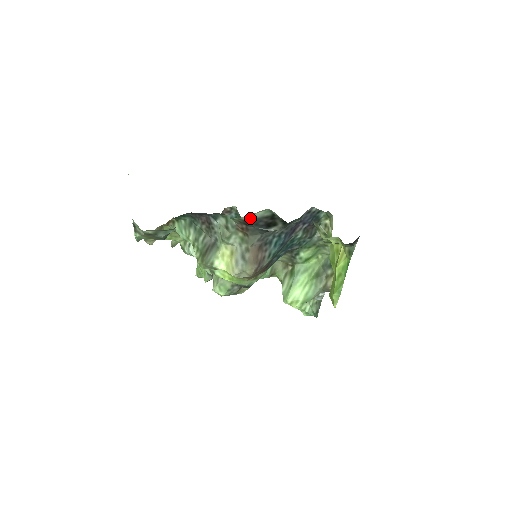
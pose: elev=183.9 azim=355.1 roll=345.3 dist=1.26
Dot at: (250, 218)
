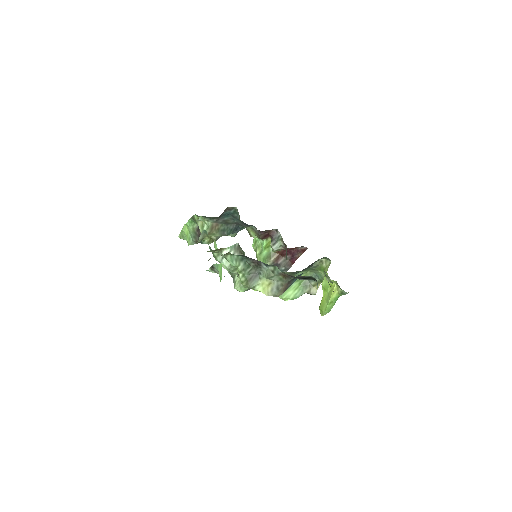
Dot at: occluded
